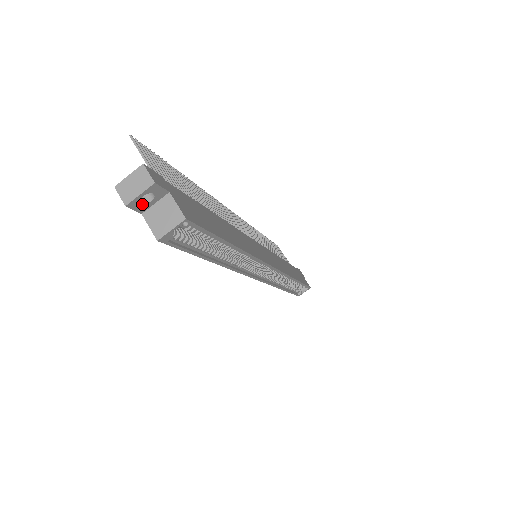
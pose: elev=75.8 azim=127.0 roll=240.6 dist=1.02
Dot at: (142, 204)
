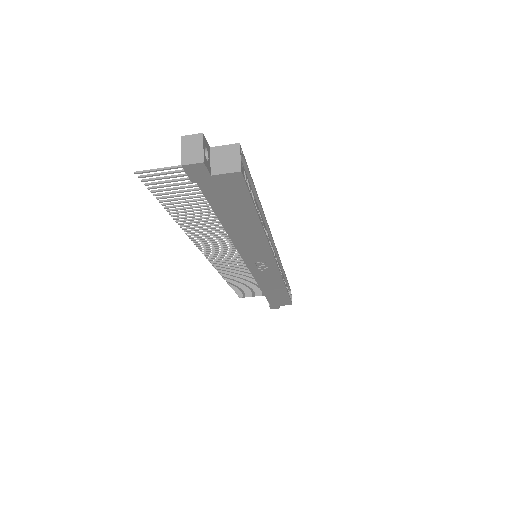
Dot at: (207, 162)
